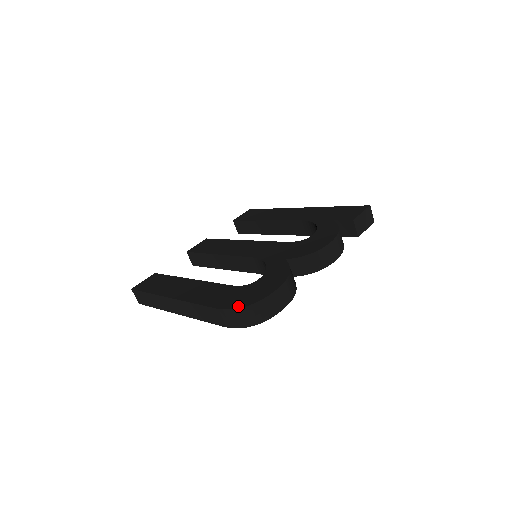
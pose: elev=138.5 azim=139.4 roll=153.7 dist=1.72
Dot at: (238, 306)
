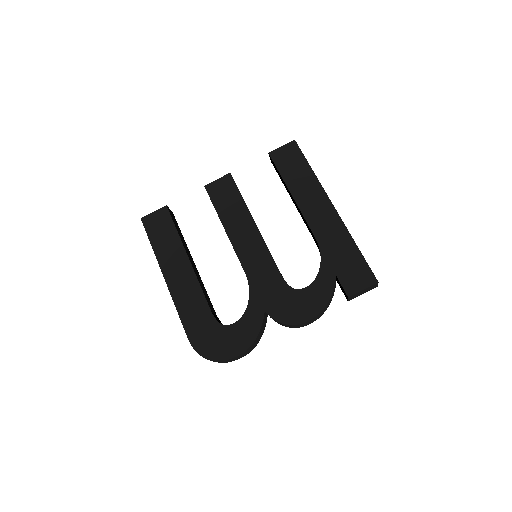
Dot at: (202, 353)
